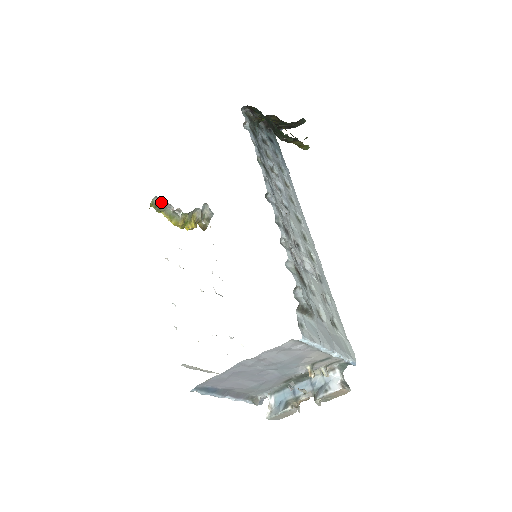
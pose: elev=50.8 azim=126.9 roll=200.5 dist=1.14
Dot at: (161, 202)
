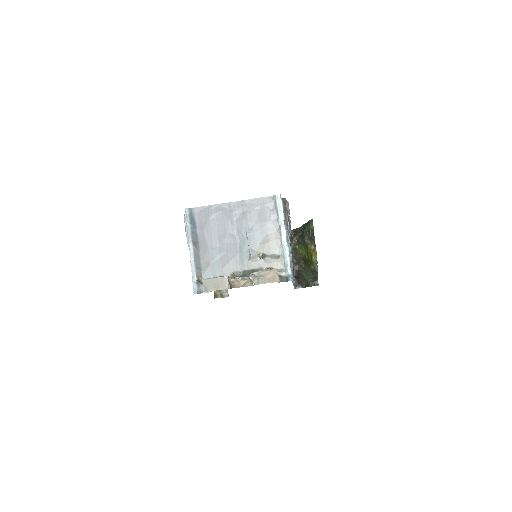
Dot at: occluded
